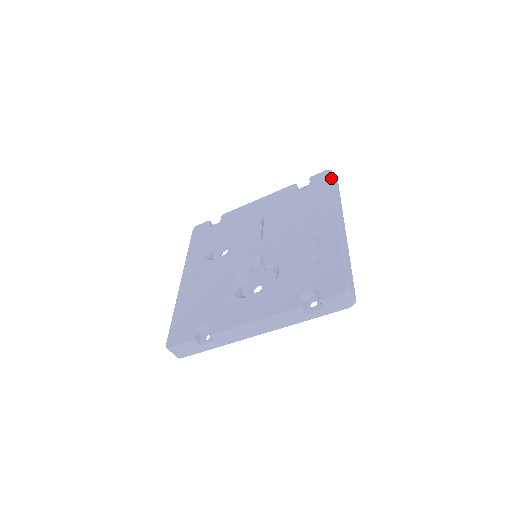
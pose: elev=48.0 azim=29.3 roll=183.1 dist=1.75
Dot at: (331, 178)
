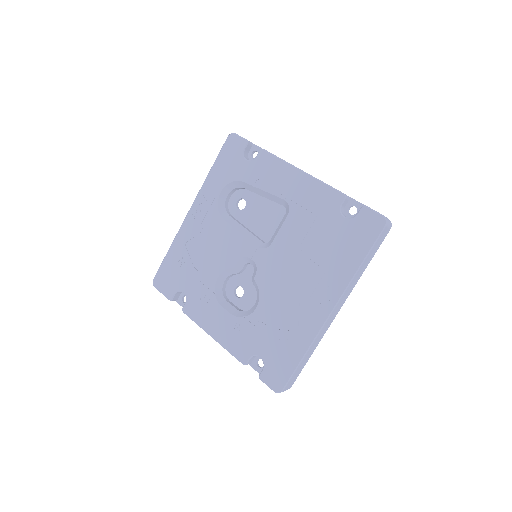
Dot at: (375, 239)
